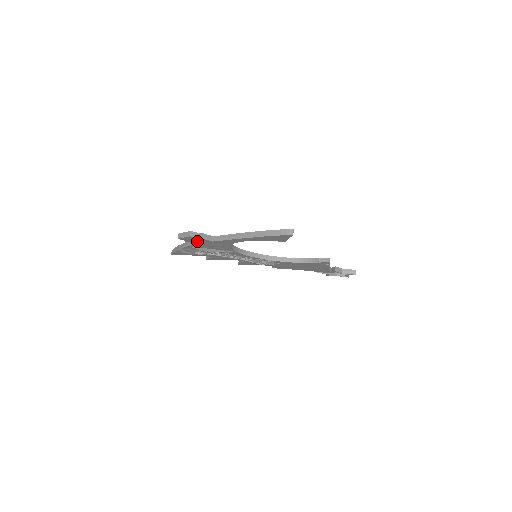
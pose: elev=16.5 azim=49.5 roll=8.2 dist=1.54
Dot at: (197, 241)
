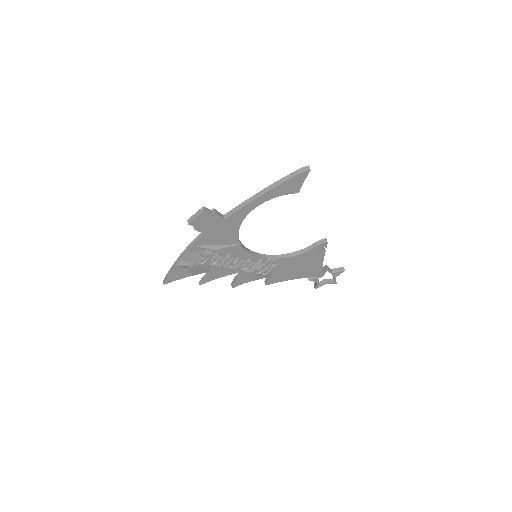
Dot at: (207, 225)
